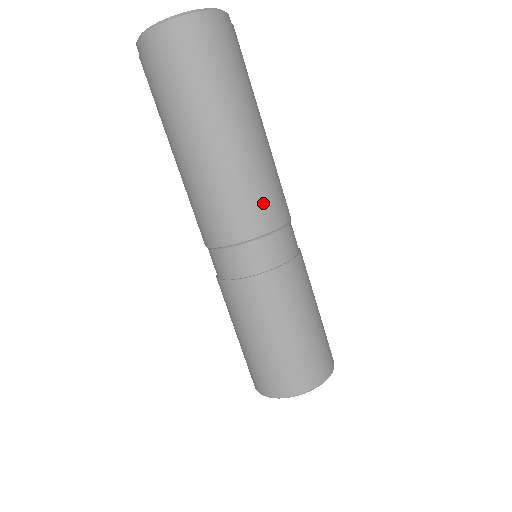
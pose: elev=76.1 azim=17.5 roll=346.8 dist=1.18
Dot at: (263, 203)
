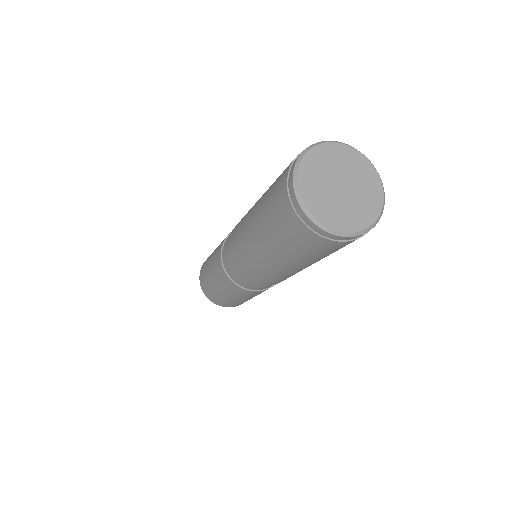
Dot at: (255, 276)
